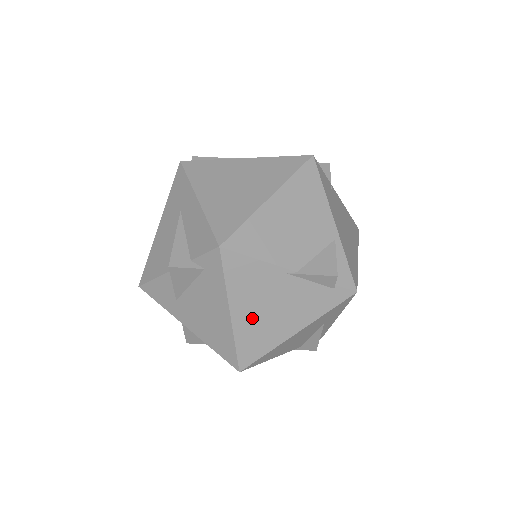
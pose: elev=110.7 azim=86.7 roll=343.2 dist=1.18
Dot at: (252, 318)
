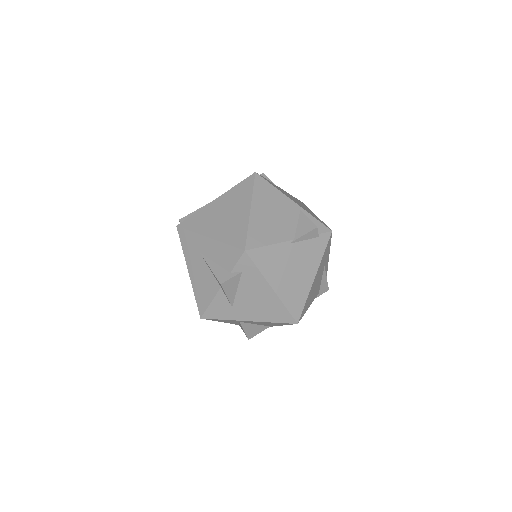
Dot at: (286, 284)
